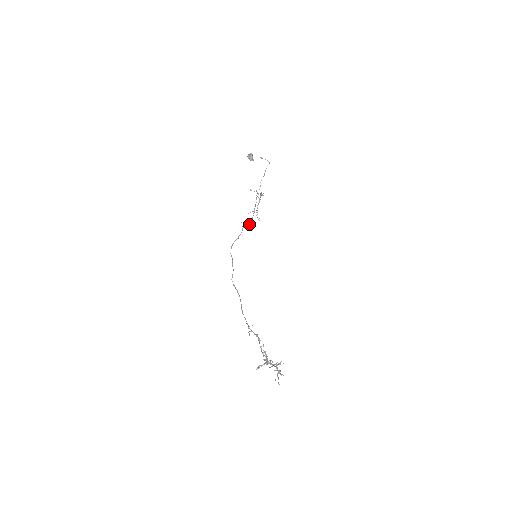
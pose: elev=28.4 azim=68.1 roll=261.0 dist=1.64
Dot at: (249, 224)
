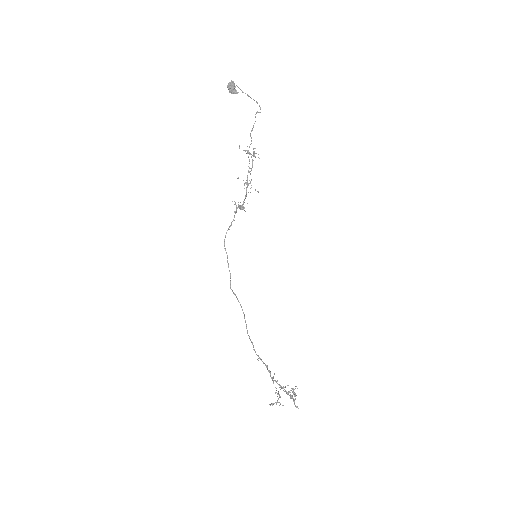
Dot at: (242, 209)
